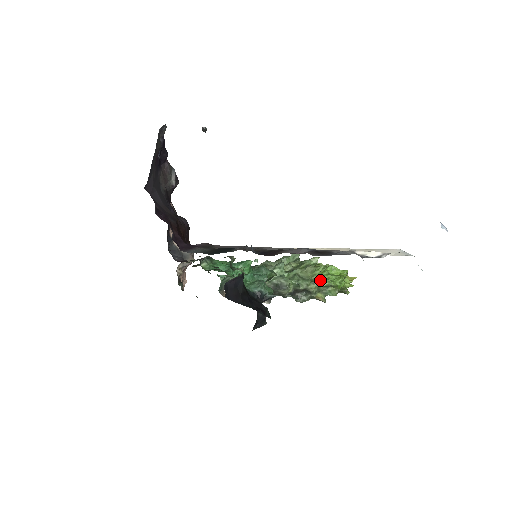
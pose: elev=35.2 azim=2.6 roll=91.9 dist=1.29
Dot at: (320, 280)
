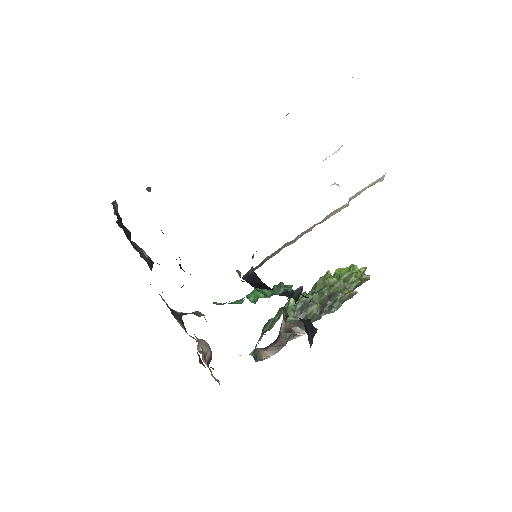
Dot at: (335, 279)
